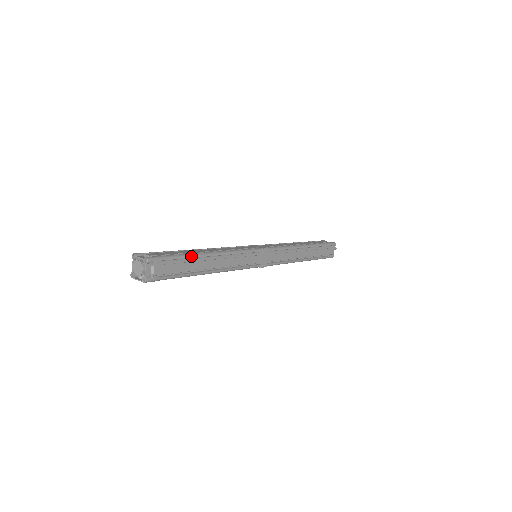
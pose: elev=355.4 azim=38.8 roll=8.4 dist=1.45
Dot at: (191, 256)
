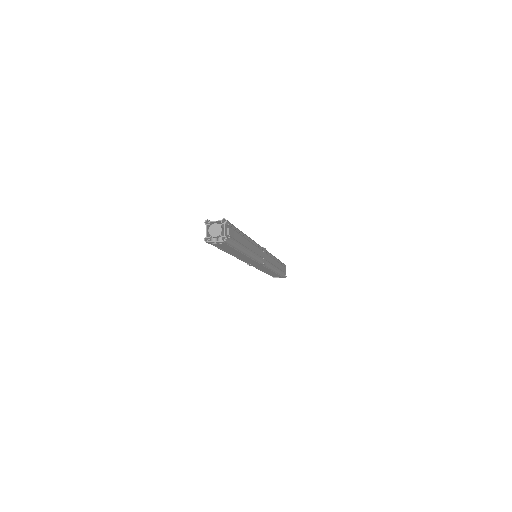
Dot at: (240, 231)
